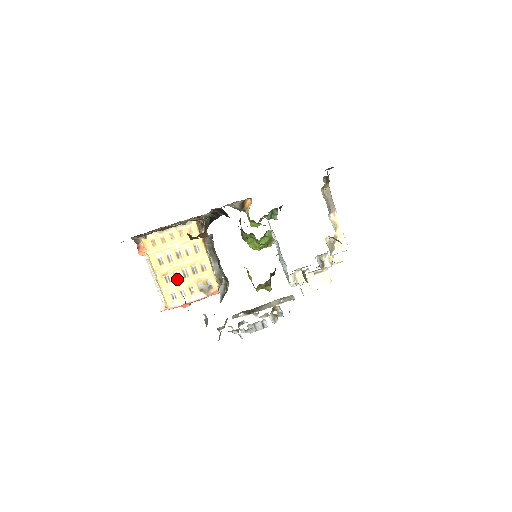
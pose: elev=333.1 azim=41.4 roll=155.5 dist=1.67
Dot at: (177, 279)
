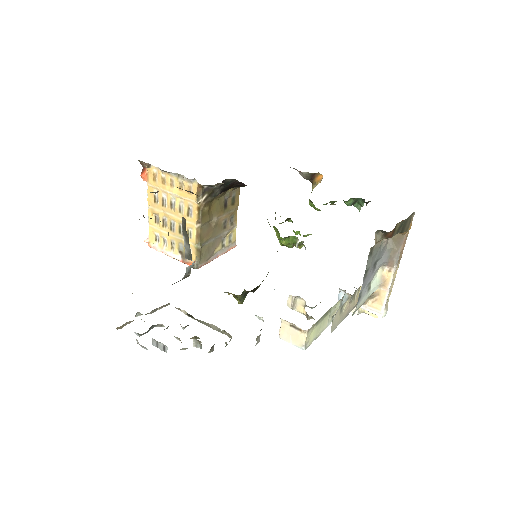
Dot at: (164, 226)
